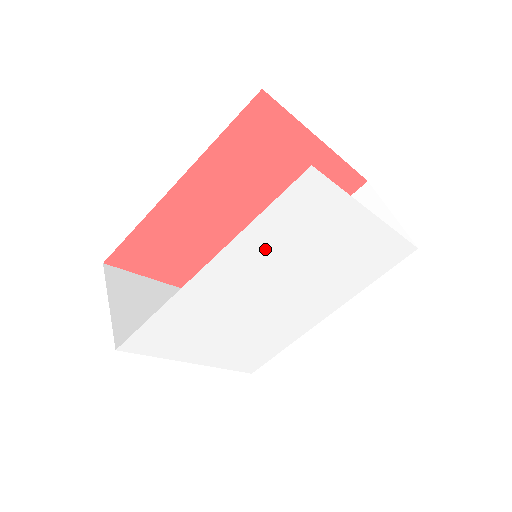
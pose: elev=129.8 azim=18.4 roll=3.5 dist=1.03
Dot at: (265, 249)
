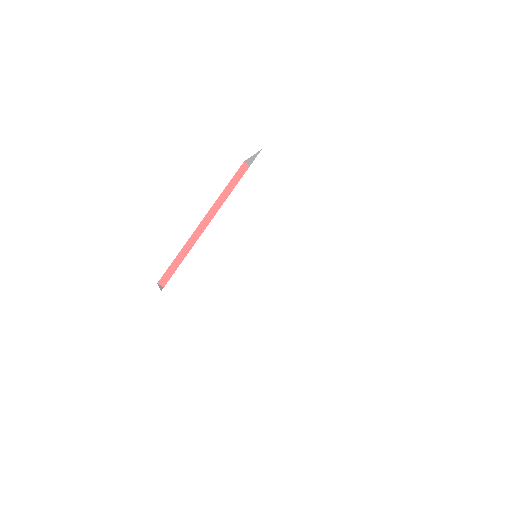
Dot at: (250, 208)
